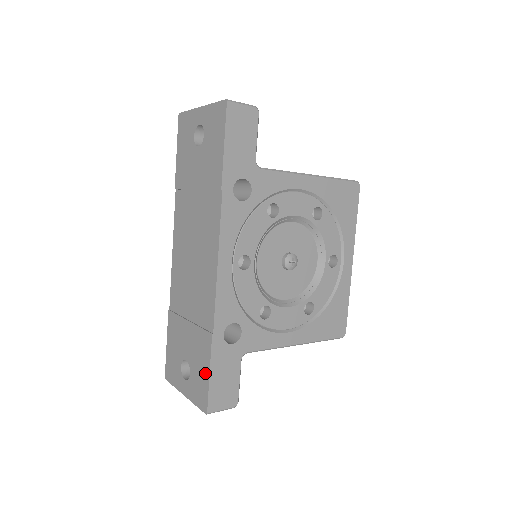
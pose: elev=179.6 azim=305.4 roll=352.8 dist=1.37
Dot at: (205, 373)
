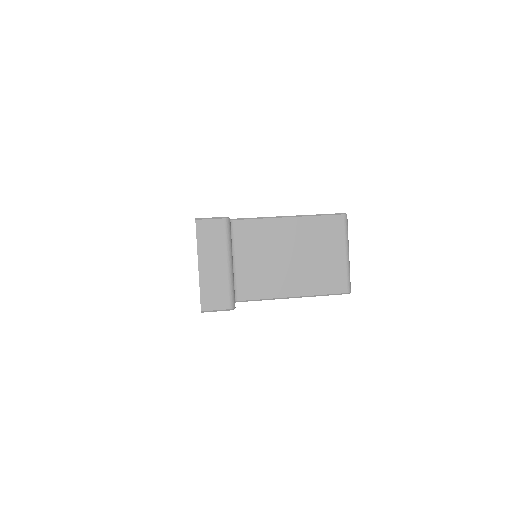
Dot at: occluded
